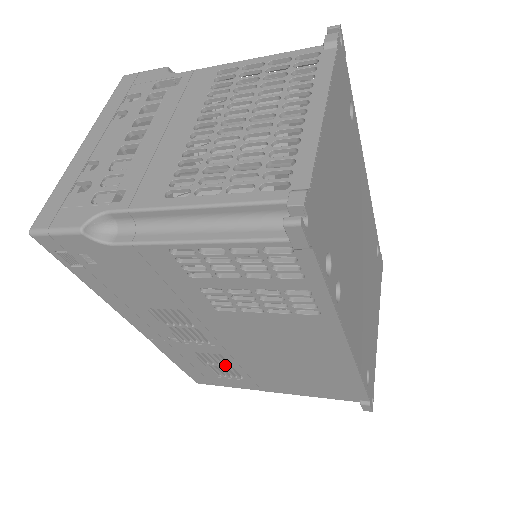
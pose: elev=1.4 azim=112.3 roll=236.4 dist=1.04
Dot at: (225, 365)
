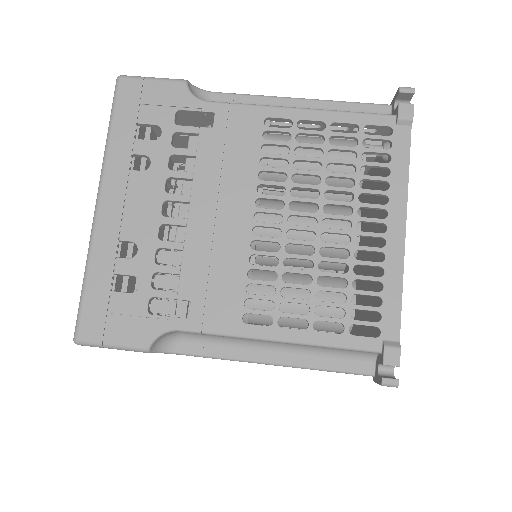
Dot at: occluded
